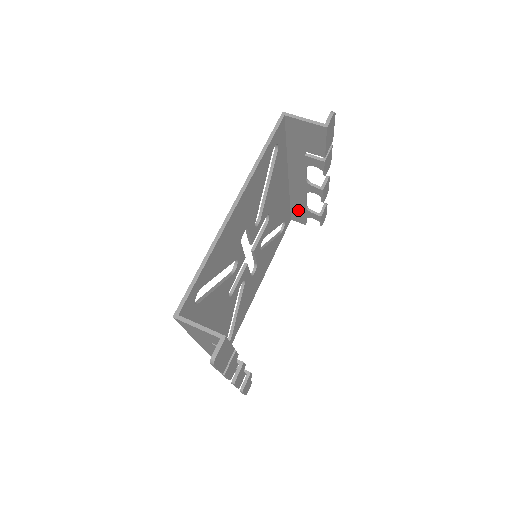
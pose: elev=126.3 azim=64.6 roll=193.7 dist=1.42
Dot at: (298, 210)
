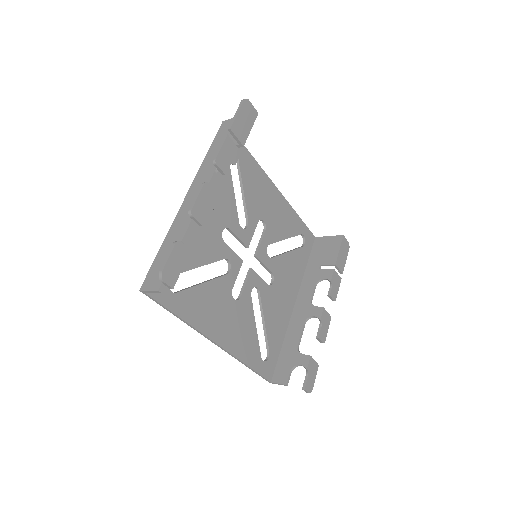
Dot at: (287, 356)
